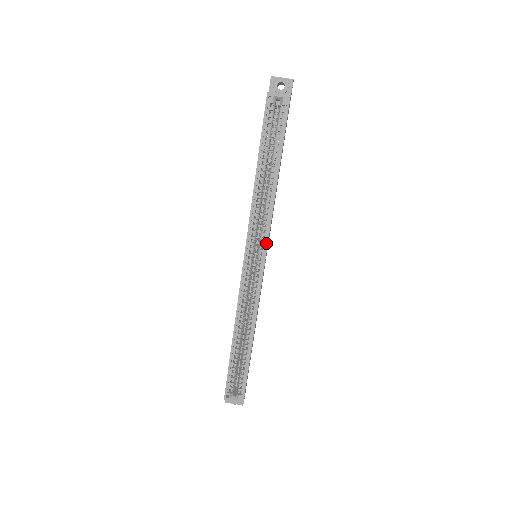
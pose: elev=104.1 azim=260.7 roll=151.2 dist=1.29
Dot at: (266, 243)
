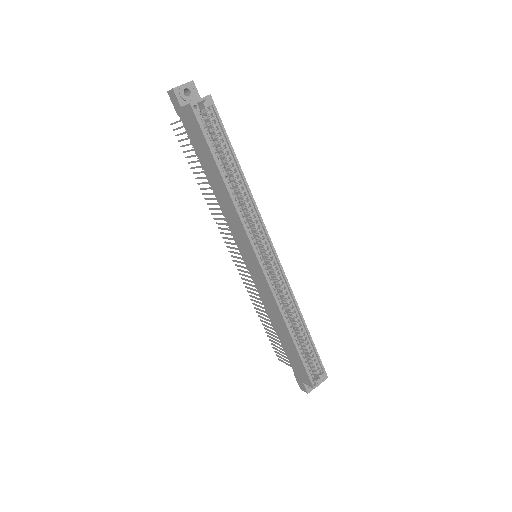
Dot at: (267, 236)
